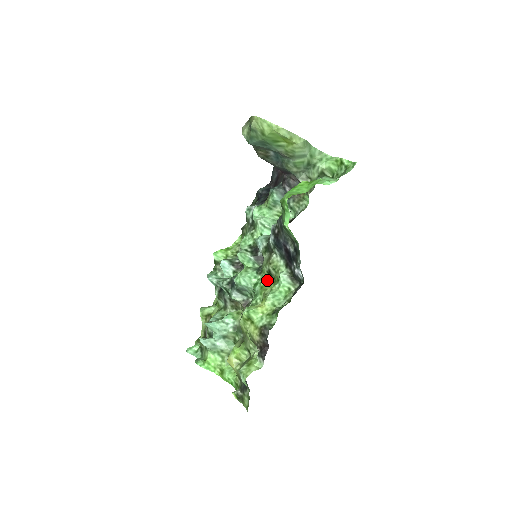
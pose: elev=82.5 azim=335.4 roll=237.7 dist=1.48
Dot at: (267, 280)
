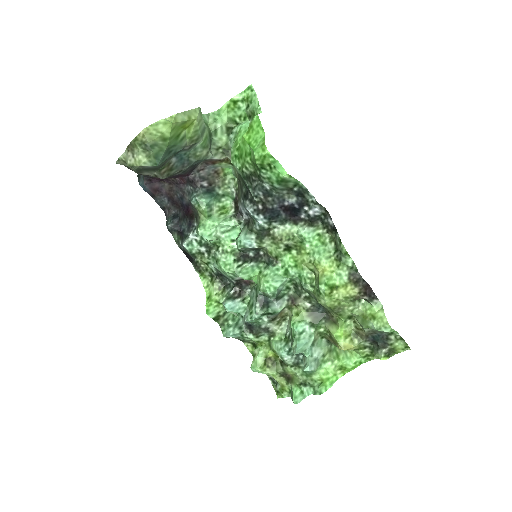
Dot at: (291, 256)
